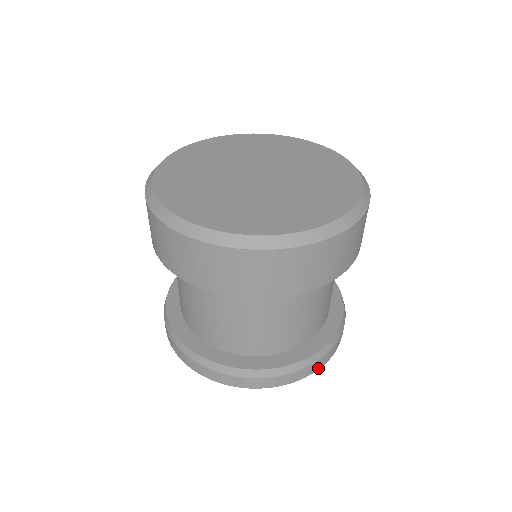
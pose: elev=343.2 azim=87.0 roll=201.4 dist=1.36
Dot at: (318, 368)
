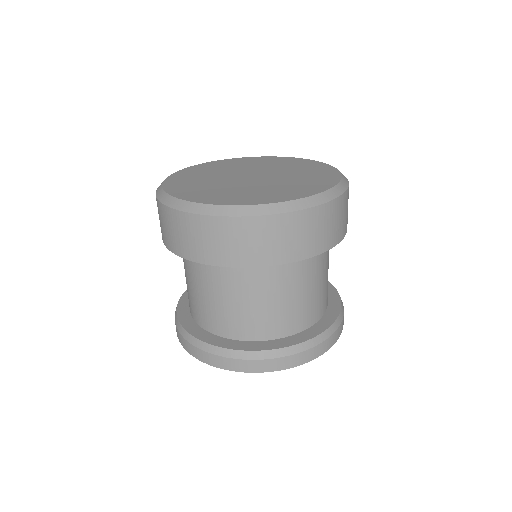
Dot at: (340, 333)
